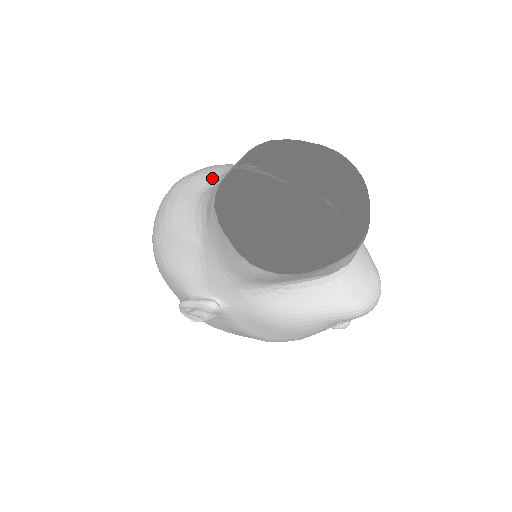
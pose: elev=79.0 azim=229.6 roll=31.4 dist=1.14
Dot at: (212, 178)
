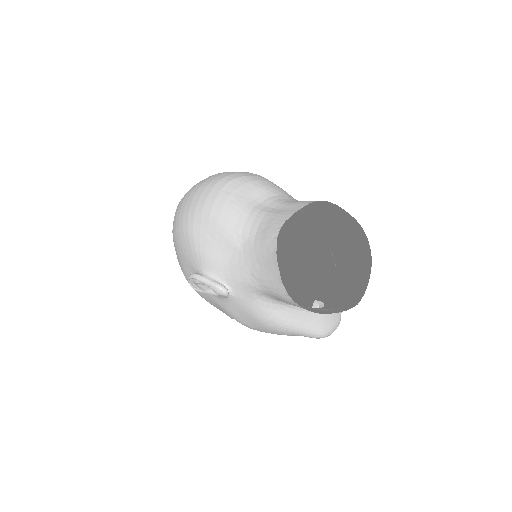
Dot at: (263, 195)
